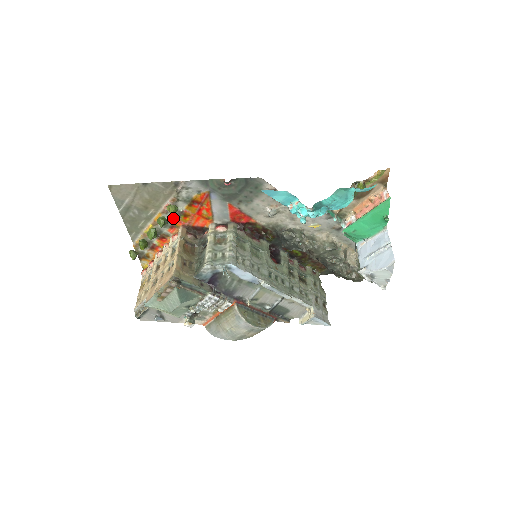
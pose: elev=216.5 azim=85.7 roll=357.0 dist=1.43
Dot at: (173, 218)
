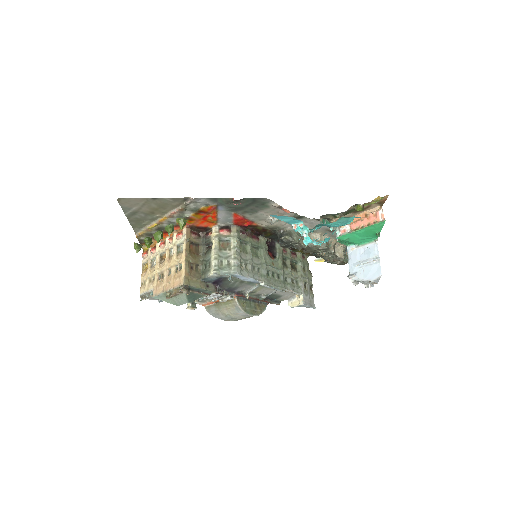
Dot at: occluded
